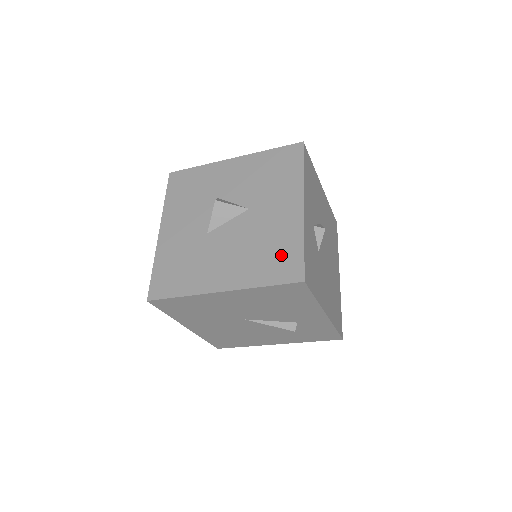
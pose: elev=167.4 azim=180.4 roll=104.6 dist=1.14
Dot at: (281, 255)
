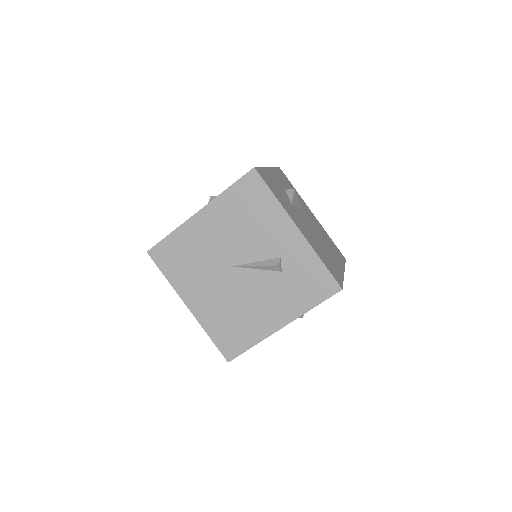
Dot at: occluded
